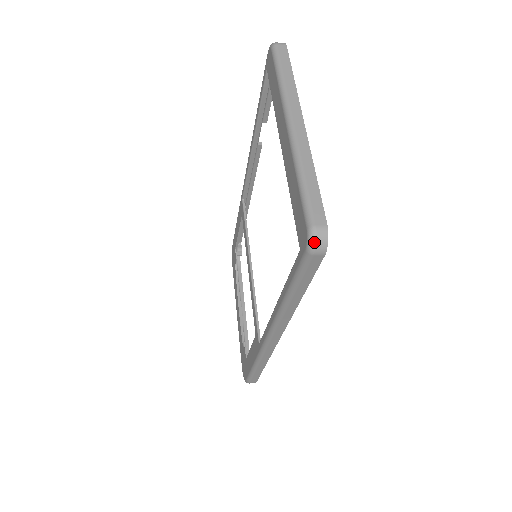
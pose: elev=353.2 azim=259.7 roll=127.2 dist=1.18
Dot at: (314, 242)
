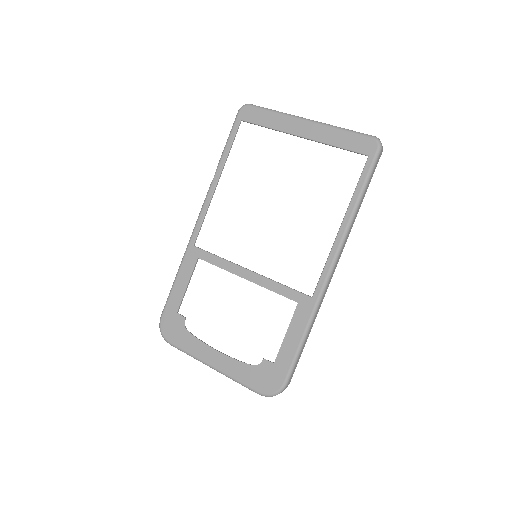
Dot at: occluded
